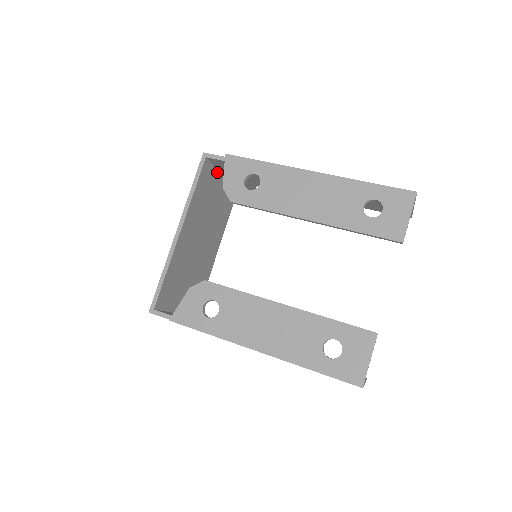
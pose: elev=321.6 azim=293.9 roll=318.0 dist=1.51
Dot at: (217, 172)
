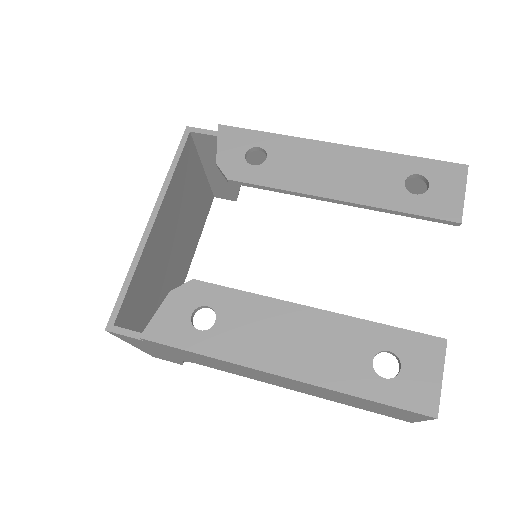
Dot at: (198, 159)
